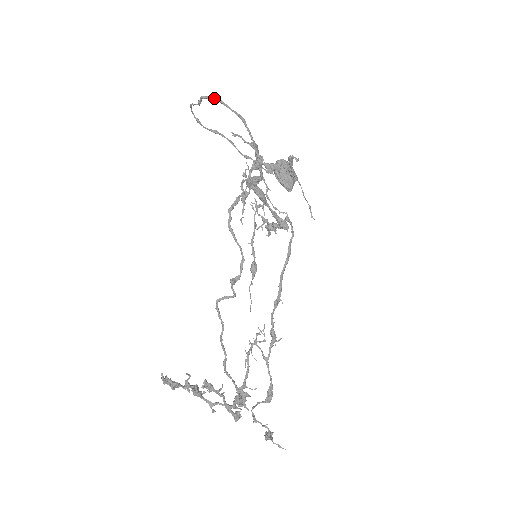
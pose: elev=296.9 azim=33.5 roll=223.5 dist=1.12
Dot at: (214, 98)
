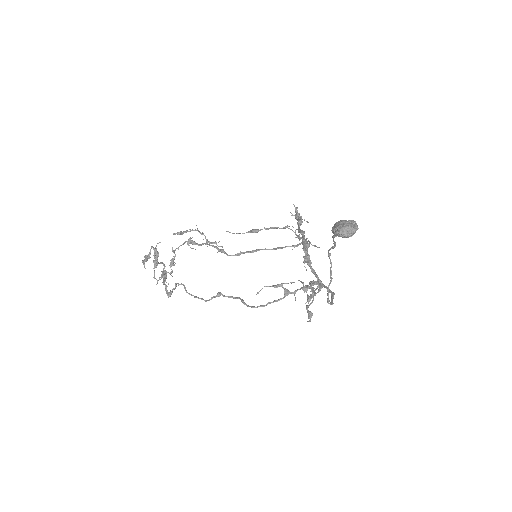
Dot at: occluded
